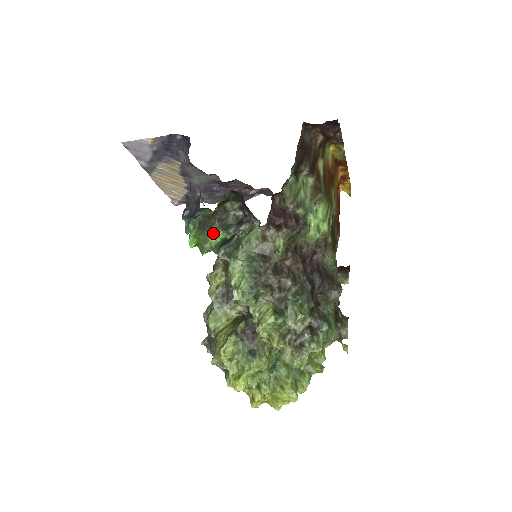
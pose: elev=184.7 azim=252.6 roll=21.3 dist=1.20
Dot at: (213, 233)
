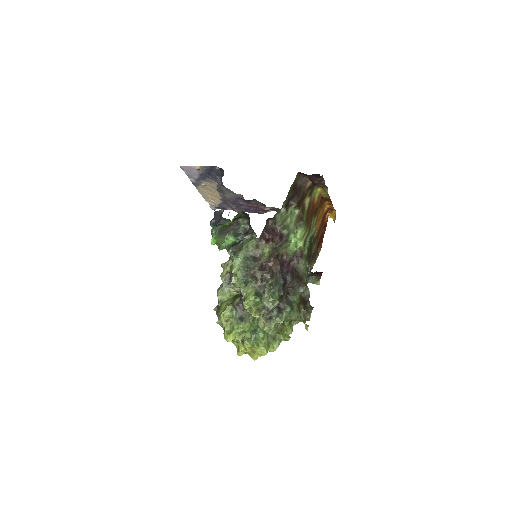
Dot at: (228, 237)
